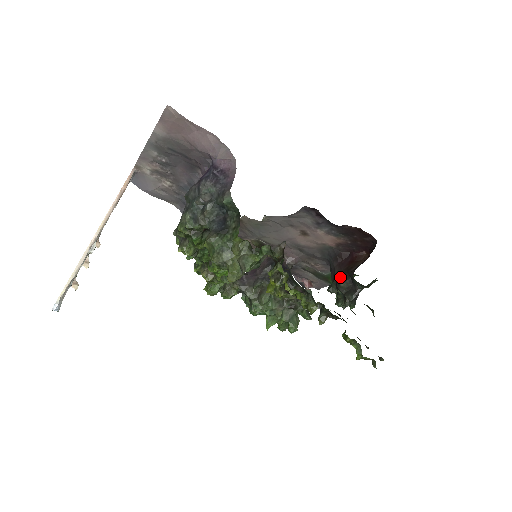
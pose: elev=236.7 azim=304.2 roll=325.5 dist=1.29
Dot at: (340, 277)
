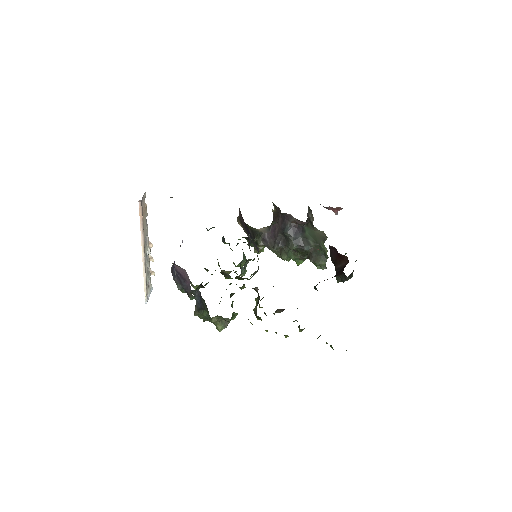
Dot at: (333, 263)
